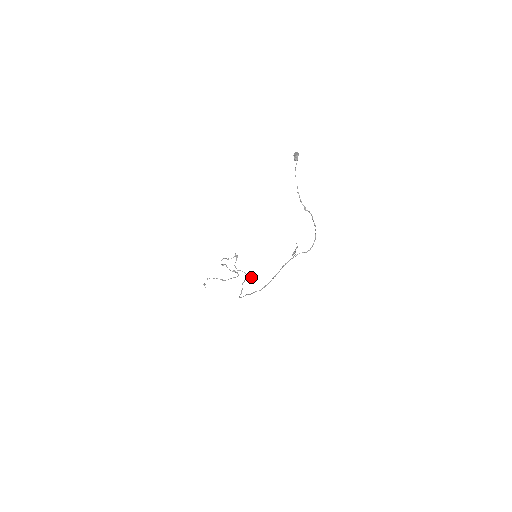
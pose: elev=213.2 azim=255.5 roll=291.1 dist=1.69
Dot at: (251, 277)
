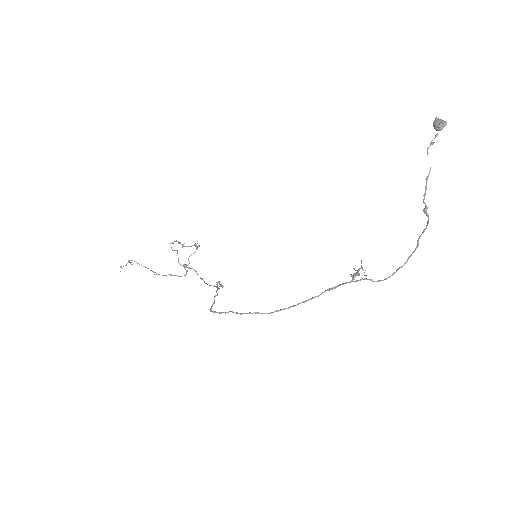
Dot at: occluded
